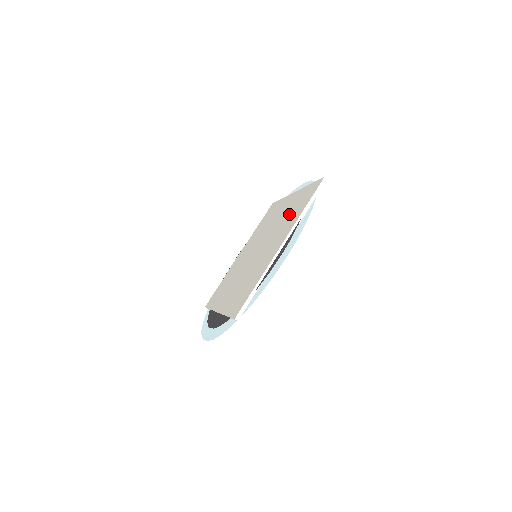
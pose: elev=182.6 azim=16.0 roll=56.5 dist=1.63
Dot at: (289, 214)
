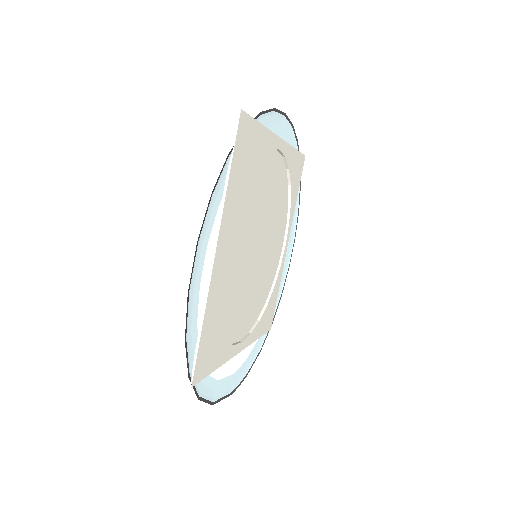
Dot at: (246, 185)
